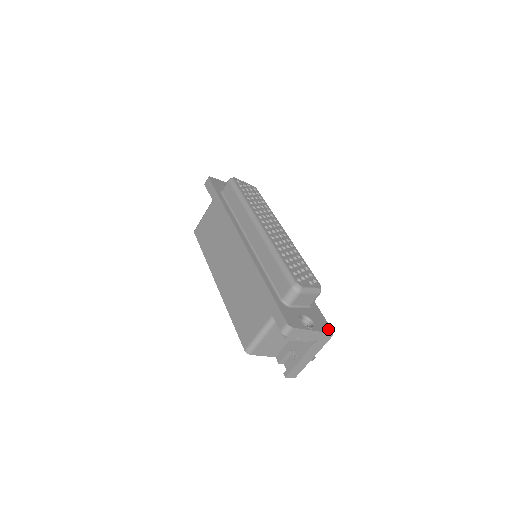
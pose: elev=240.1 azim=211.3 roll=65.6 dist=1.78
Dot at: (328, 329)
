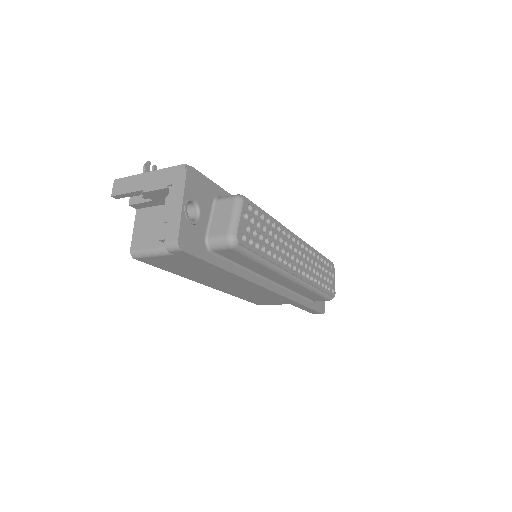
Dot at: occluded
